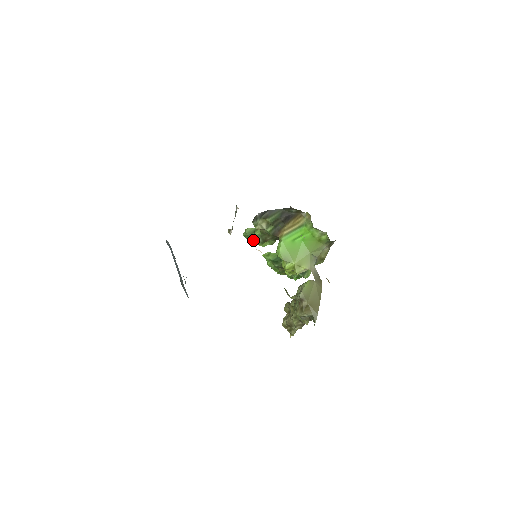
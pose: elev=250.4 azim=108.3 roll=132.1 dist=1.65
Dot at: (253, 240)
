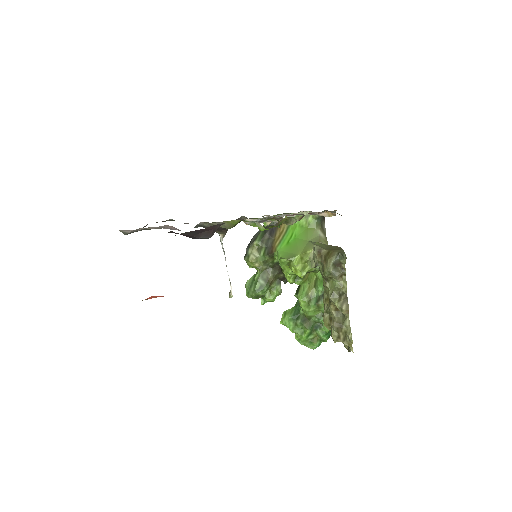
Dot at: (256, 286)
